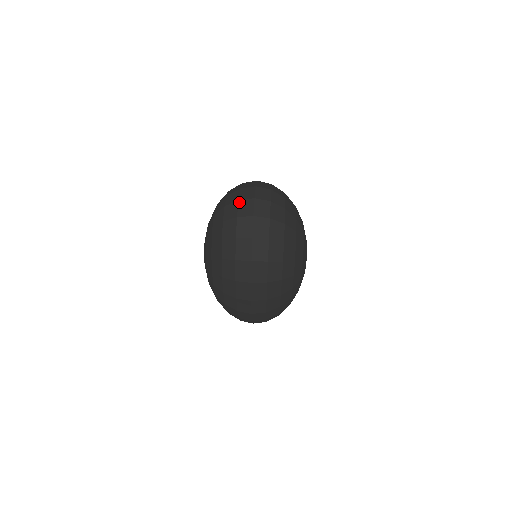
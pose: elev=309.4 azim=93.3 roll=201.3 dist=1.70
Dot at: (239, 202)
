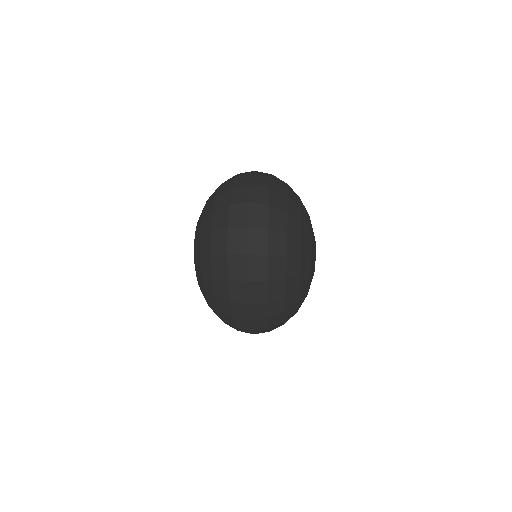
Dot at: (230, 207)
